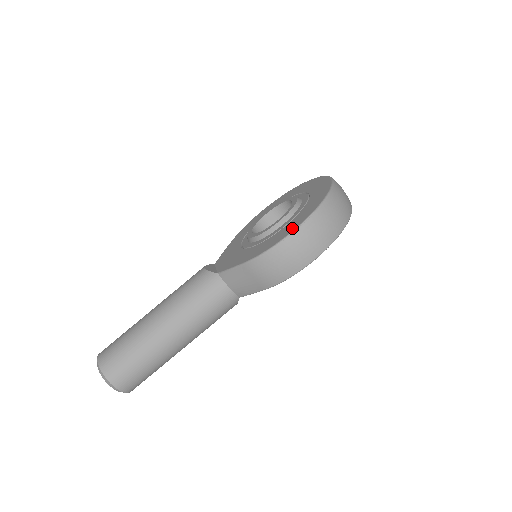
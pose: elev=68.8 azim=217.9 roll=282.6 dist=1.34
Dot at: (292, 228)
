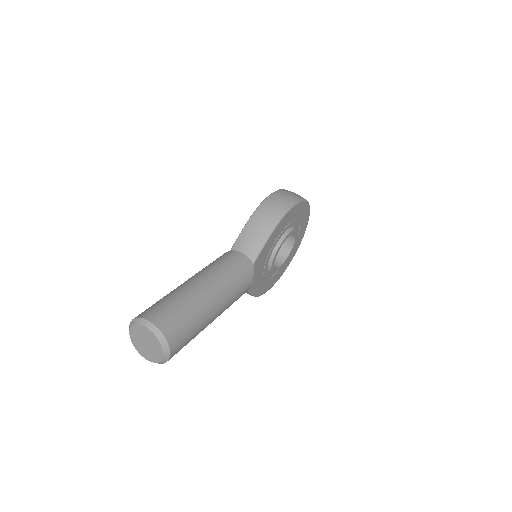
Dot at: occluded
